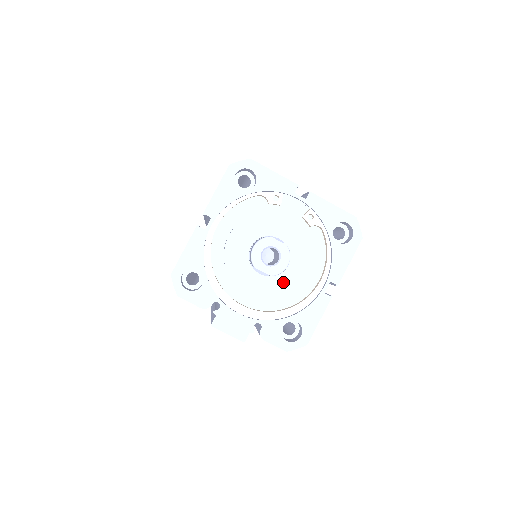
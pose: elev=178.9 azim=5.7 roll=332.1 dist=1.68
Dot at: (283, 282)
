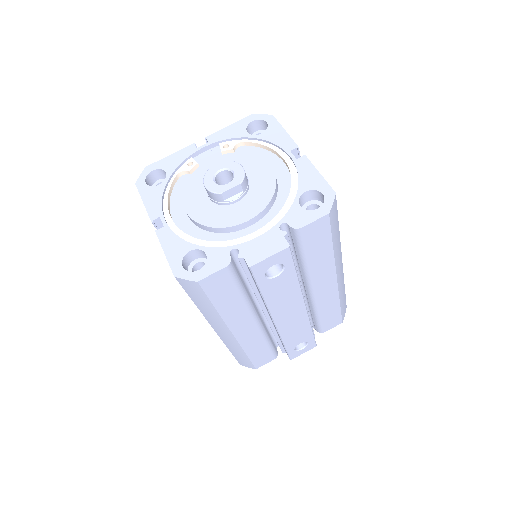
Dot at: (260, 187)
